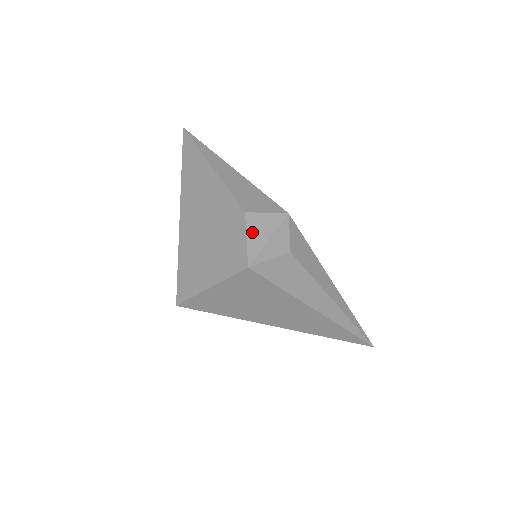
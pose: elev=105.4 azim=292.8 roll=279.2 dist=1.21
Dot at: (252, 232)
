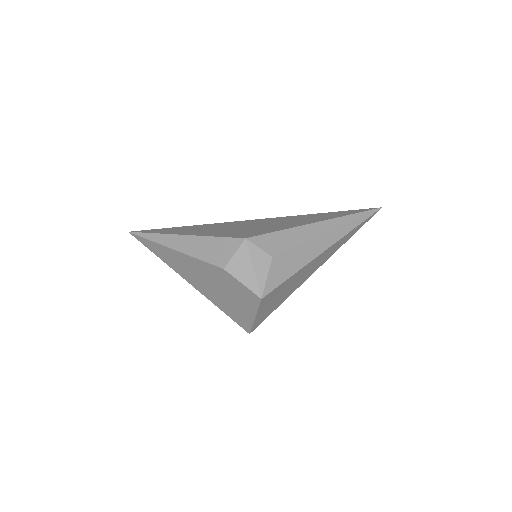
Dot at: (240, 276)
